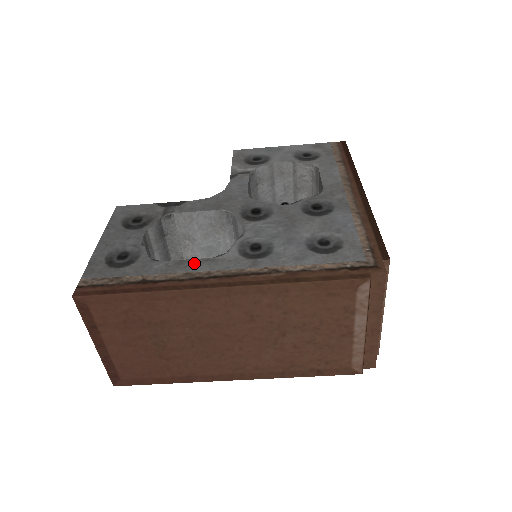
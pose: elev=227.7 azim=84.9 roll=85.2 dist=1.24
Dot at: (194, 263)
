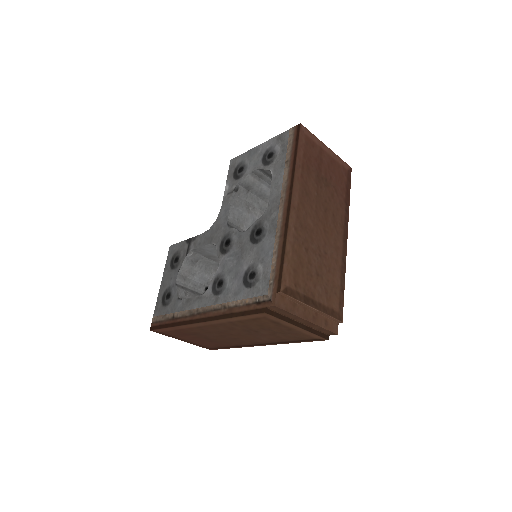
Dot at: (193, 301)
